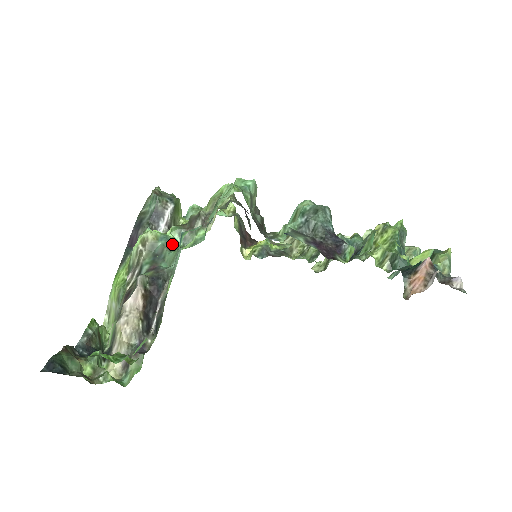
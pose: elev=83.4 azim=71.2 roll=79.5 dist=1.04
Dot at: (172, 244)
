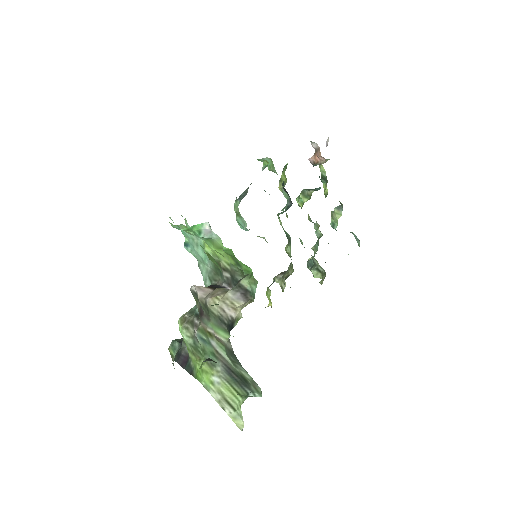
Dot at: occluded
